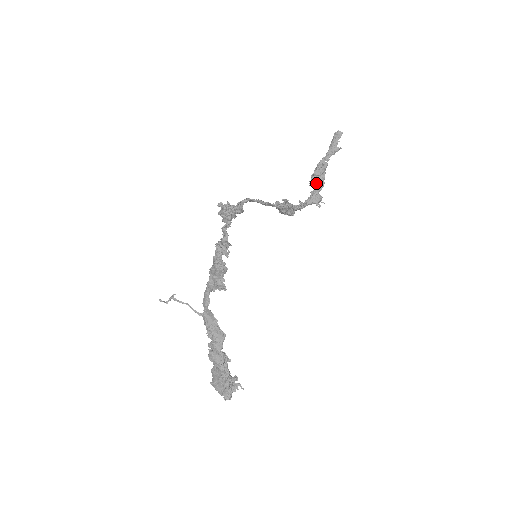
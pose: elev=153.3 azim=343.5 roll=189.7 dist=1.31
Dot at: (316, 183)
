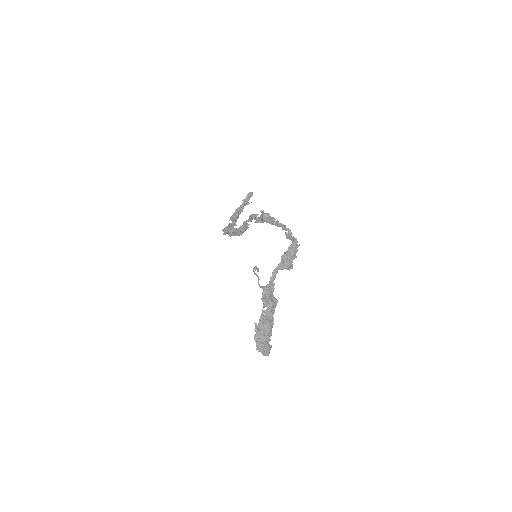
Dot at: (234, 219)
